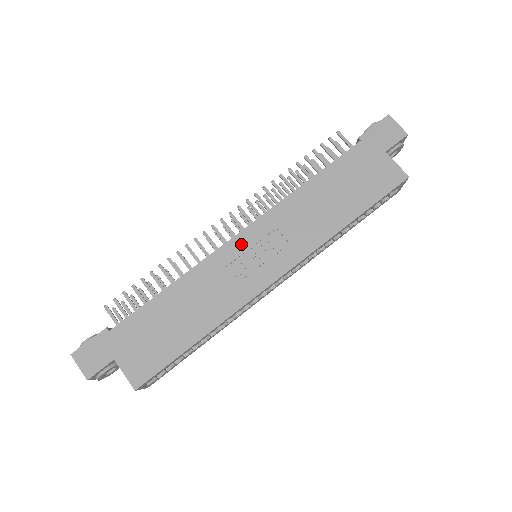
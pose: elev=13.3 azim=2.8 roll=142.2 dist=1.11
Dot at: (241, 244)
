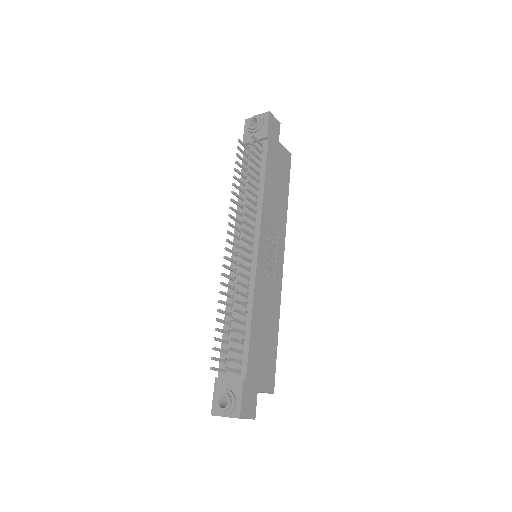
Dot at: (263, 255)
